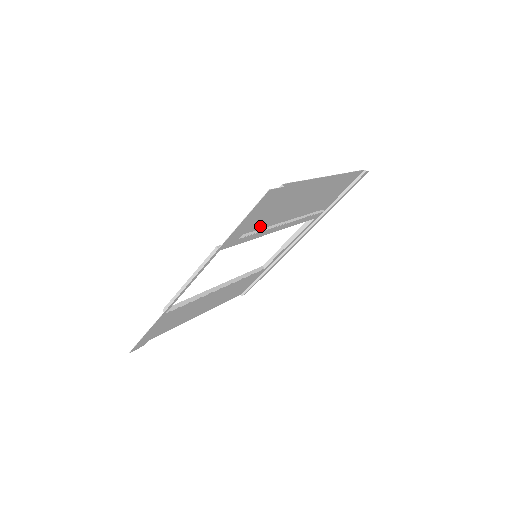
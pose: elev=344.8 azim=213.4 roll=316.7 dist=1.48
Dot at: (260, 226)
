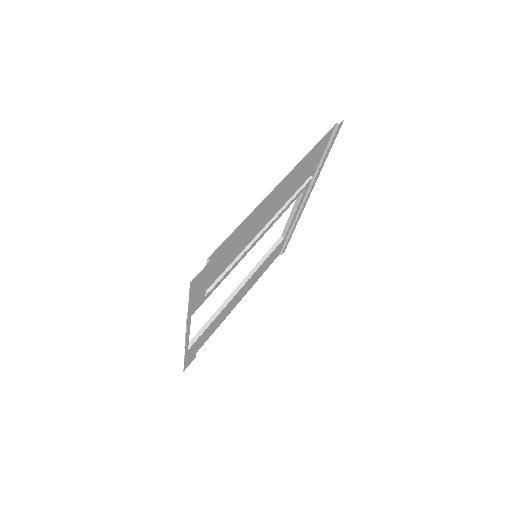
Dot at: (226, 266)
